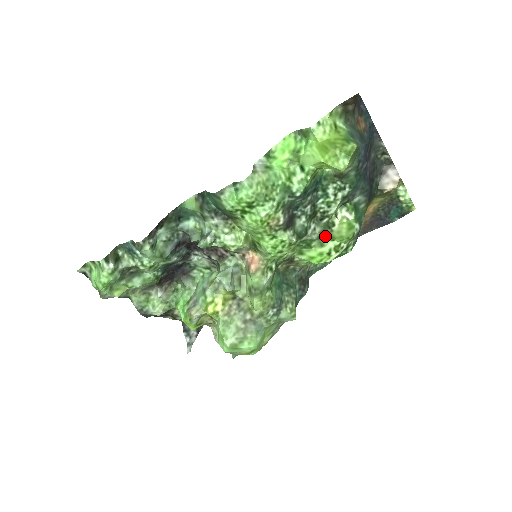
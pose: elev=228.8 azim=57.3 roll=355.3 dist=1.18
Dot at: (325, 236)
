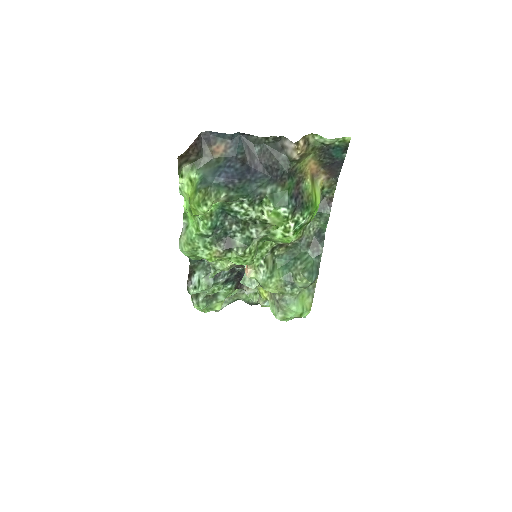
Dot at: (271, 228)
